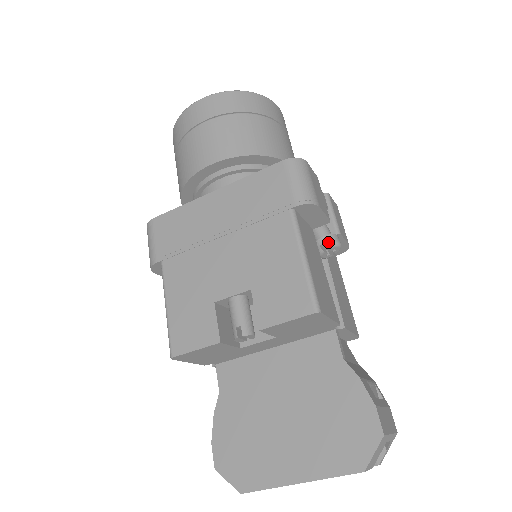
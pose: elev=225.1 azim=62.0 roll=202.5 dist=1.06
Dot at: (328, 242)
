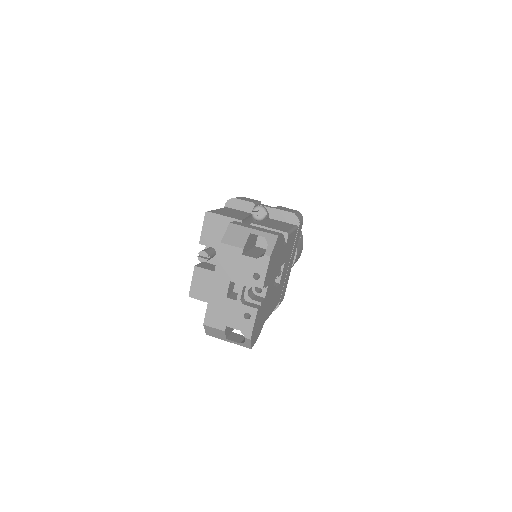
Dot at: (253, 209)
